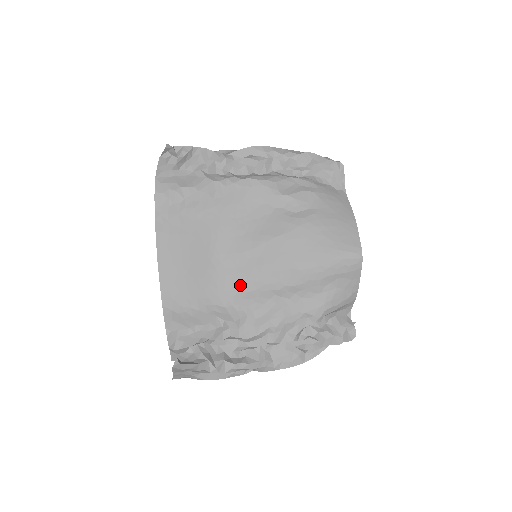
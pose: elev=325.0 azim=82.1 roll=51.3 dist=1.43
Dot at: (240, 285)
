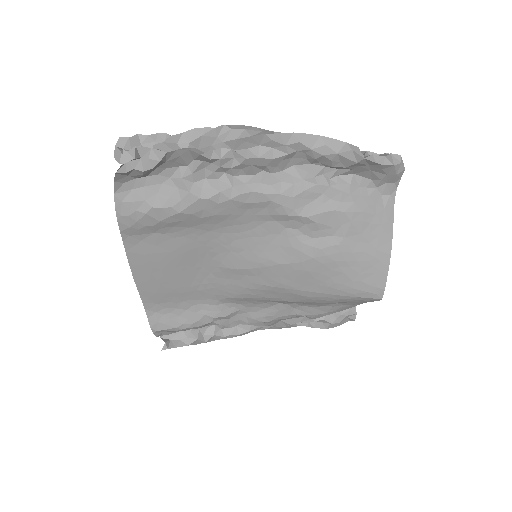
Dot at: (233, 293)
